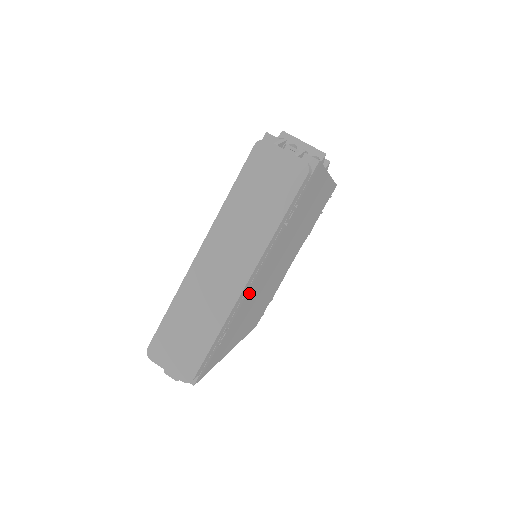
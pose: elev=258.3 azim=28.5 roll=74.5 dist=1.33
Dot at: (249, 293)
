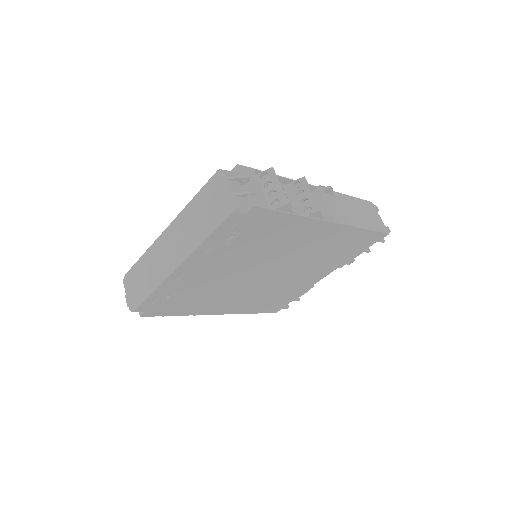
Dot at: (195, 278)
